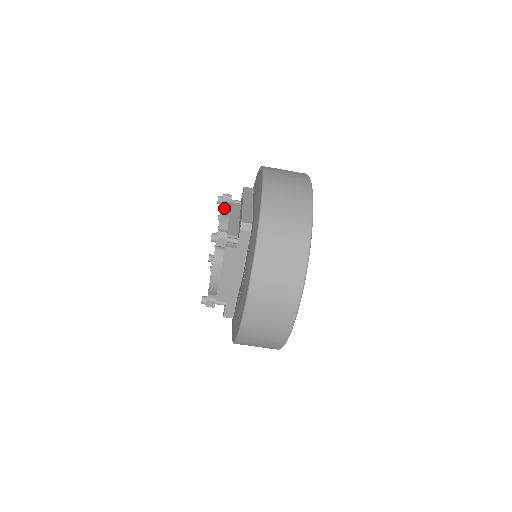
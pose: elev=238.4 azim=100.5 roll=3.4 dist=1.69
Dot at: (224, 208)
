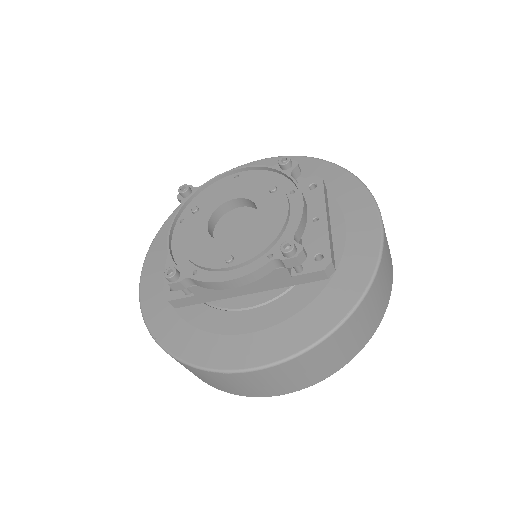
Dot at: occluded
